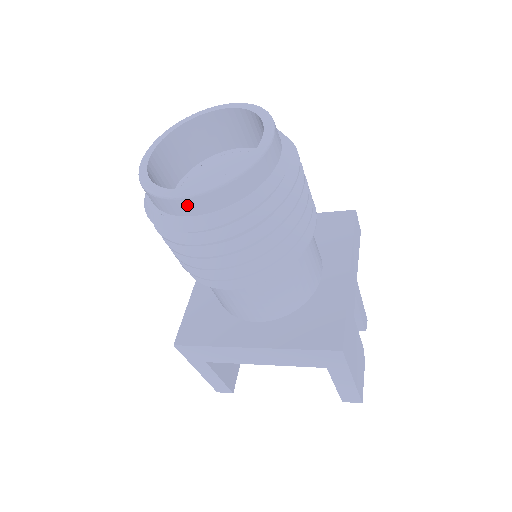
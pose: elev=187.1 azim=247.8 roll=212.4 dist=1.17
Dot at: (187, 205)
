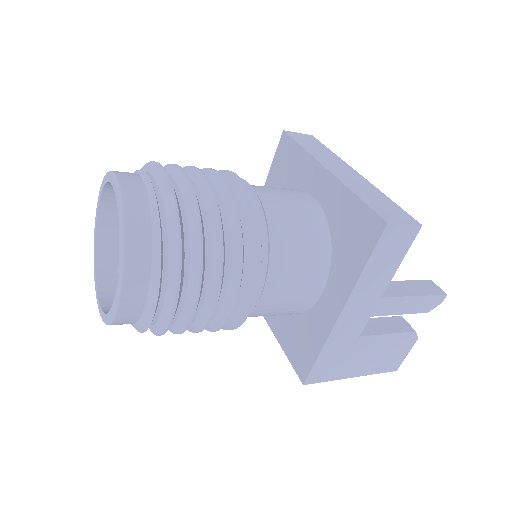
Dot at: occluded
